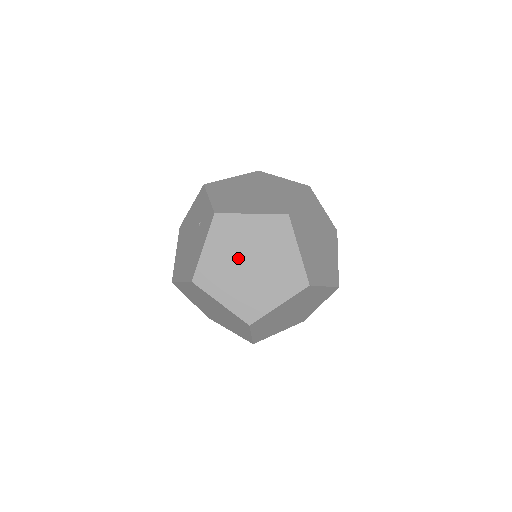
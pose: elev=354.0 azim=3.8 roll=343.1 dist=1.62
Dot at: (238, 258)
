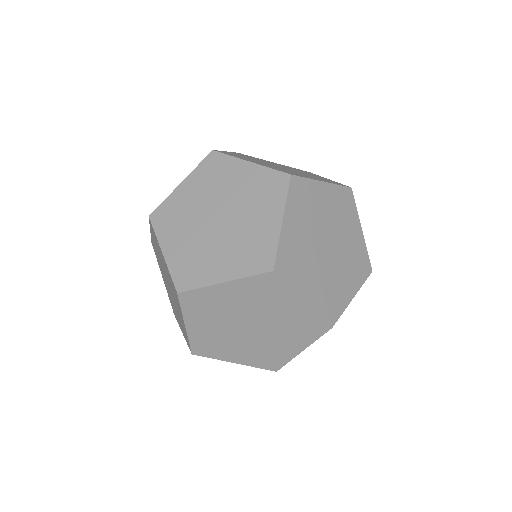
Dot at: (209, 206)
